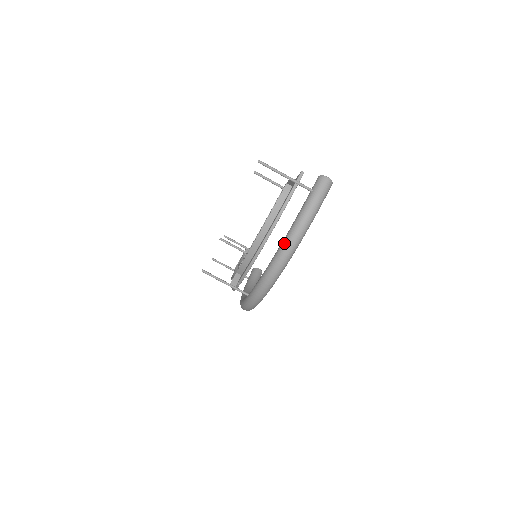
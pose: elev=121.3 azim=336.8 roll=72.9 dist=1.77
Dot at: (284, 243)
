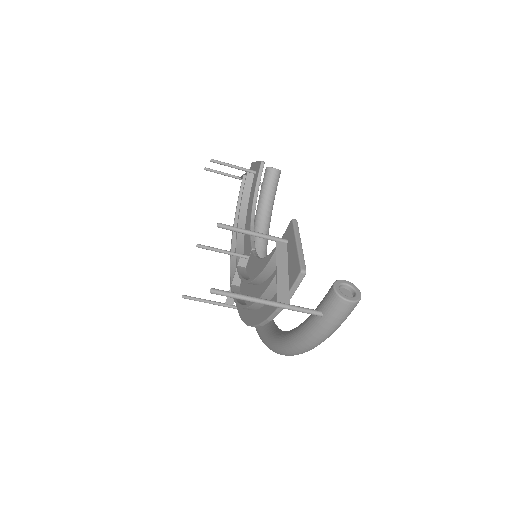
Dot at: (283, 349)
